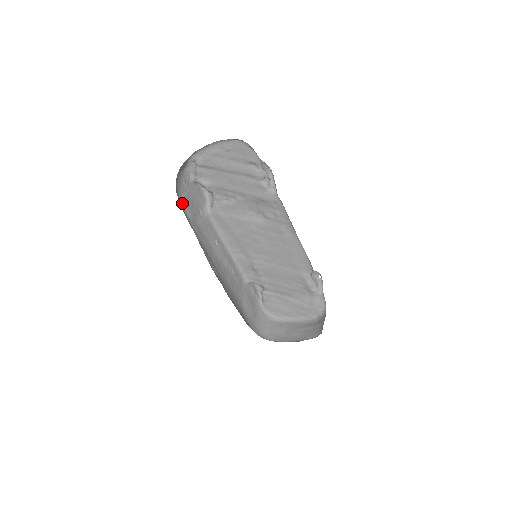
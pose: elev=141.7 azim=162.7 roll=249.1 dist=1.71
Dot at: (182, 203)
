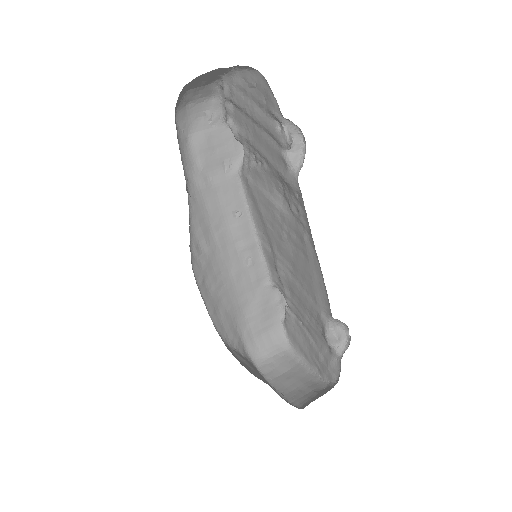
Dot at: (192, 143)
